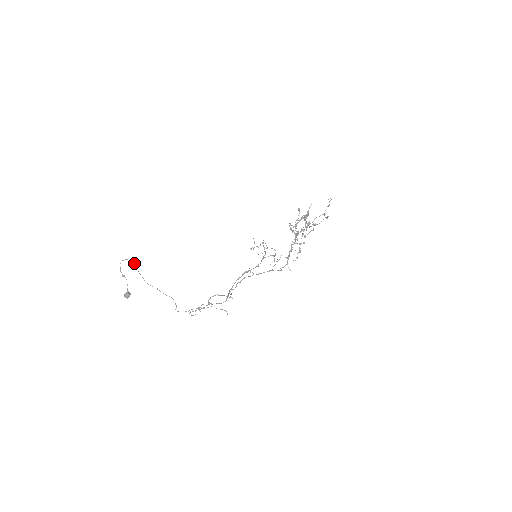
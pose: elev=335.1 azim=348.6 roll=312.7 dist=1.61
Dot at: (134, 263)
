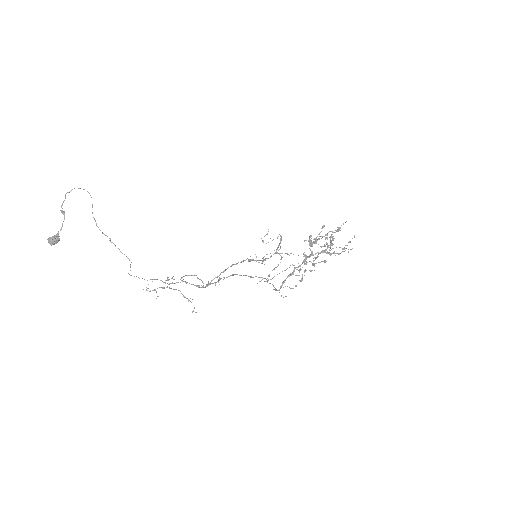
Dot at: (91, 197)
